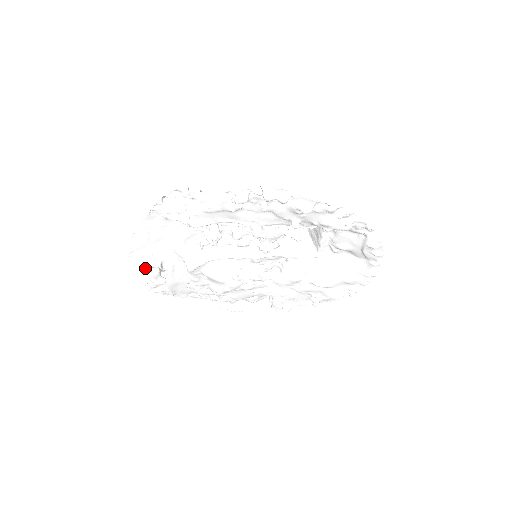
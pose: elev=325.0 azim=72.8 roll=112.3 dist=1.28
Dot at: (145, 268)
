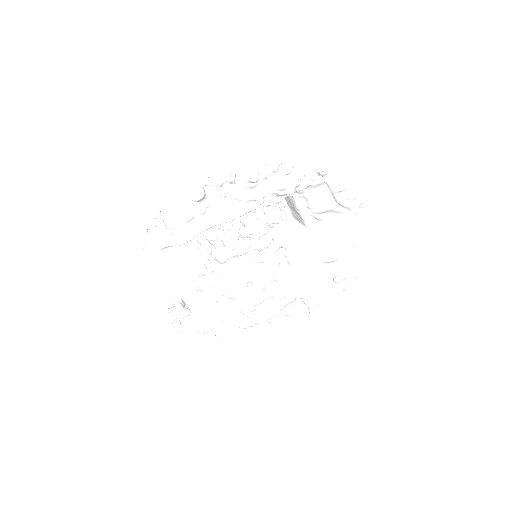
Dot at: occluded
